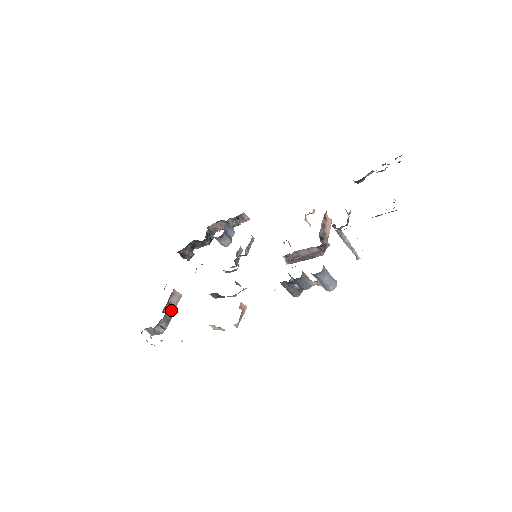
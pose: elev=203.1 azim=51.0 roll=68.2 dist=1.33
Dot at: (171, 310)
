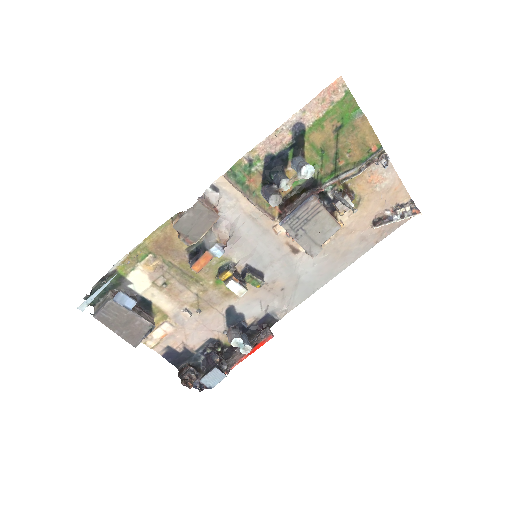
Dot at: (135, 312)
